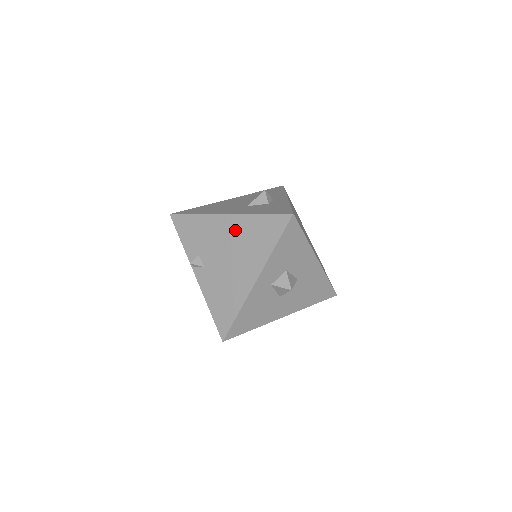
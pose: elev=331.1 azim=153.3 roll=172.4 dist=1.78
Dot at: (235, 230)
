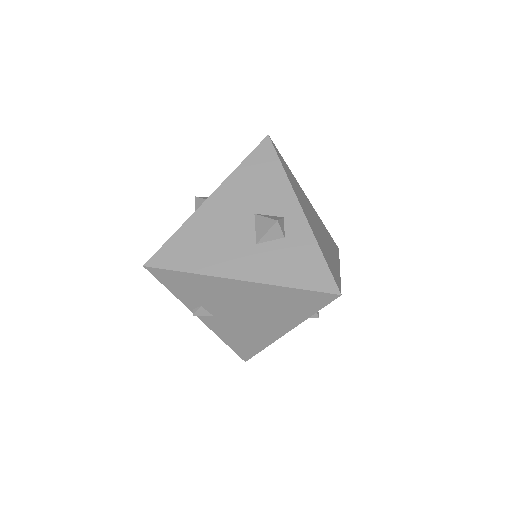
Dot at: (255, 295)
